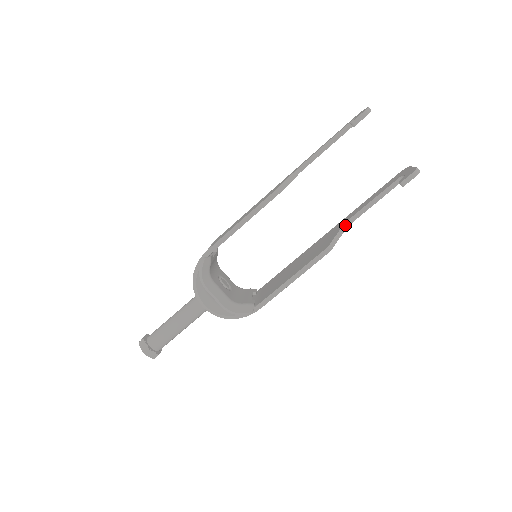
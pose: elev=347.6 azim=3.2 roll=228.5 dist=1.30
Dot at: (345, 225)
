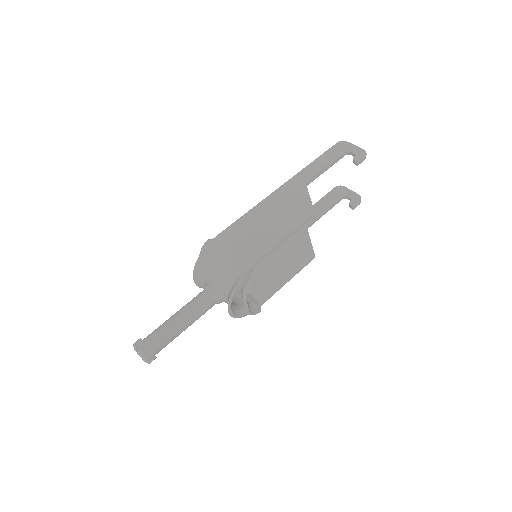
Dot at: (307, 229)
